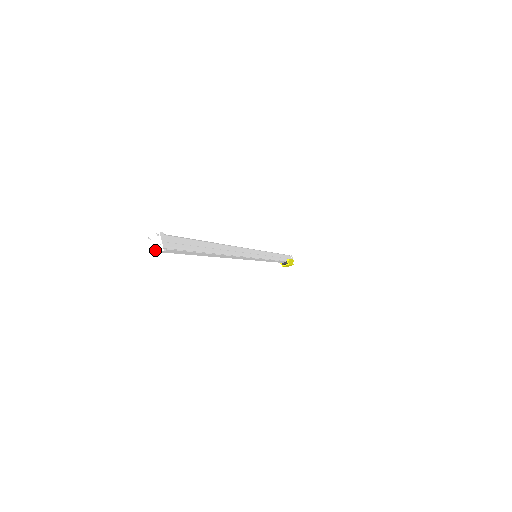
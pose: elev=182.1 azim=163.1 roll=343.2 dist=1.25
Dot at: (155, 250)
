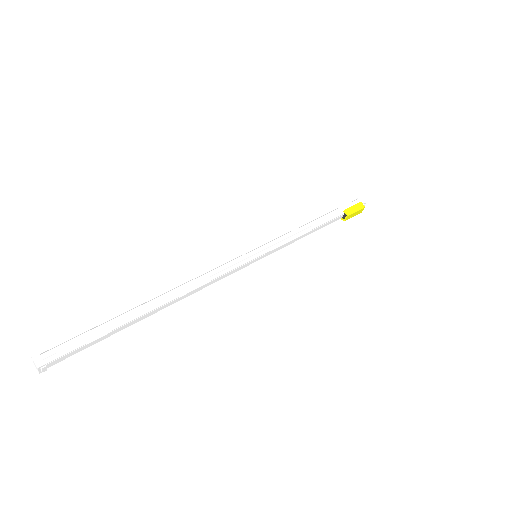
Dot at: (38, 371)
